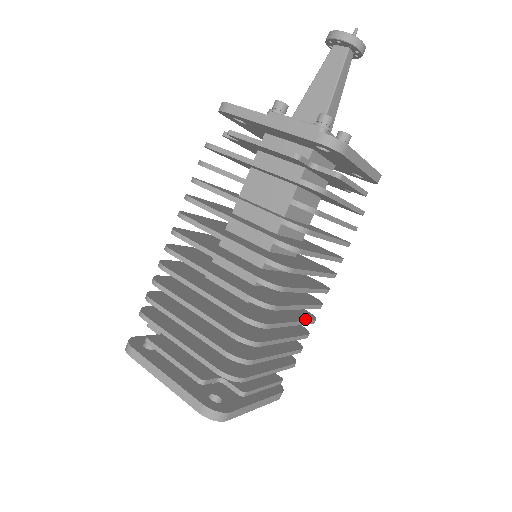
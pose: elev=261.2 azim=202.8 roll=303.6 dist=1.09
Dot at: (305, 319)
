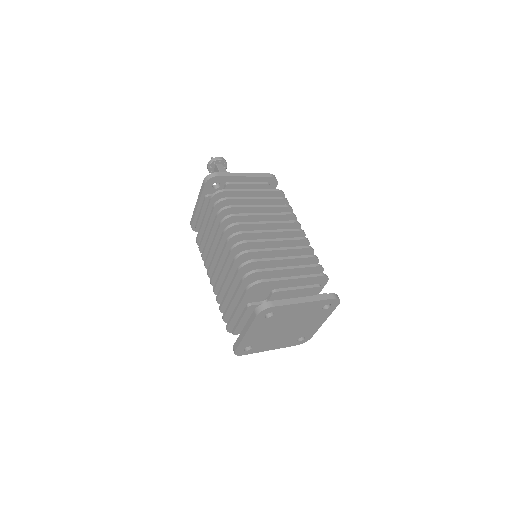
Dot at: (295, 248)
